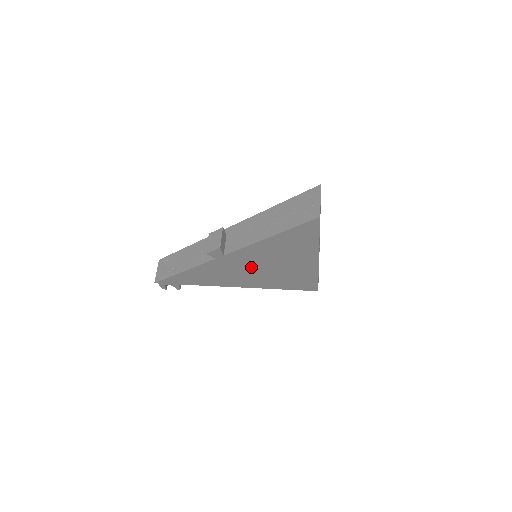
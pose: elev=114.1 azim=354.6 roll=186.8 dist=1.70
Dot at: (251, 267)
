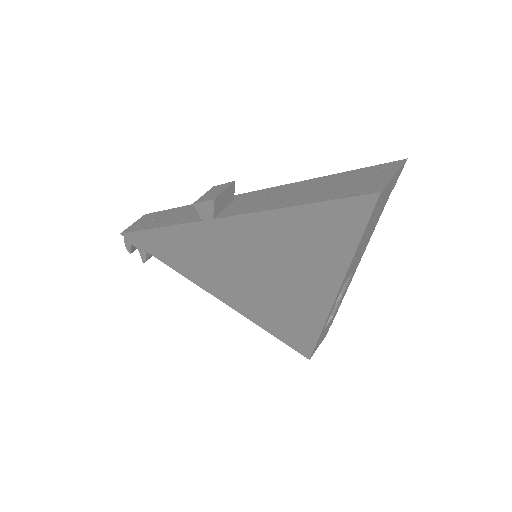
Dot at: (240, 262)
